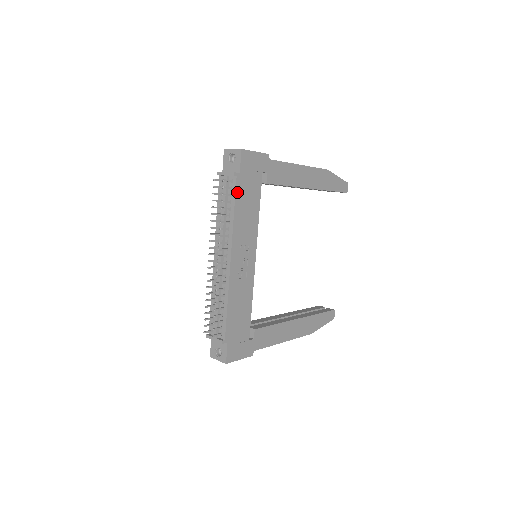
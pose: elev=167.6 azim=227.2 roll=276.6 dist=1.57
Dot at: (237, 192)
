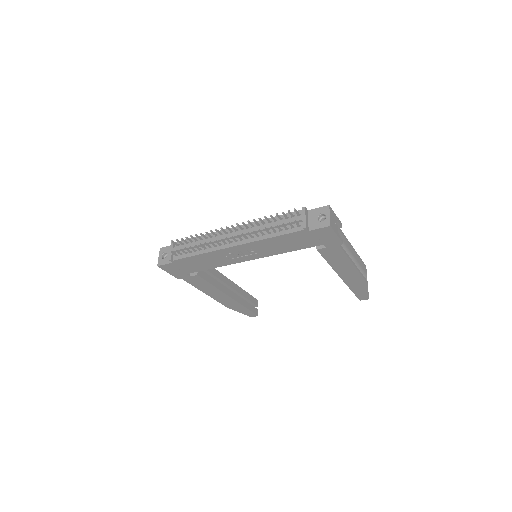
Dot at: (291, 234)
